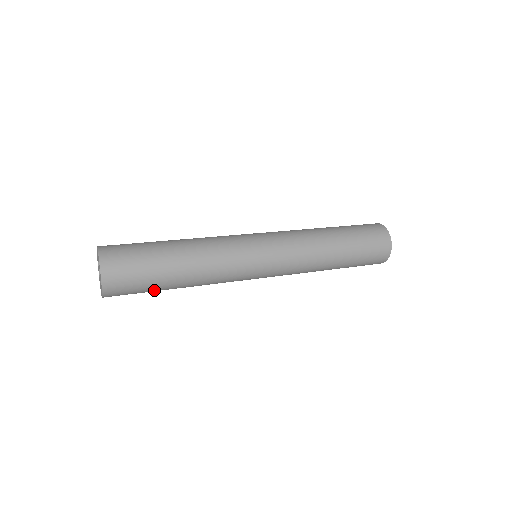
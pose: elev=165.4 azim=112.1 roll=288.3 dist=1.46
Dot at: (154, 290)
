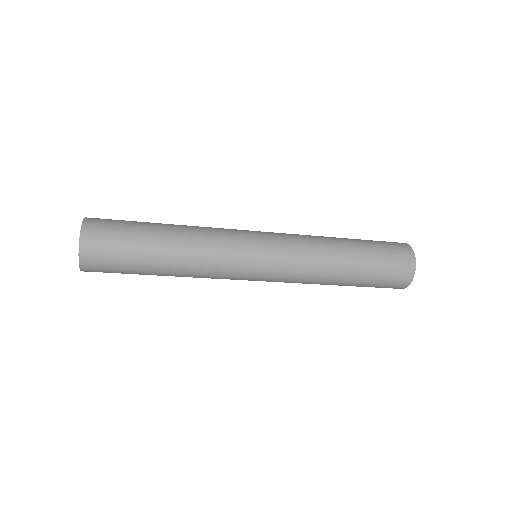
Dot at: (136, 260)
